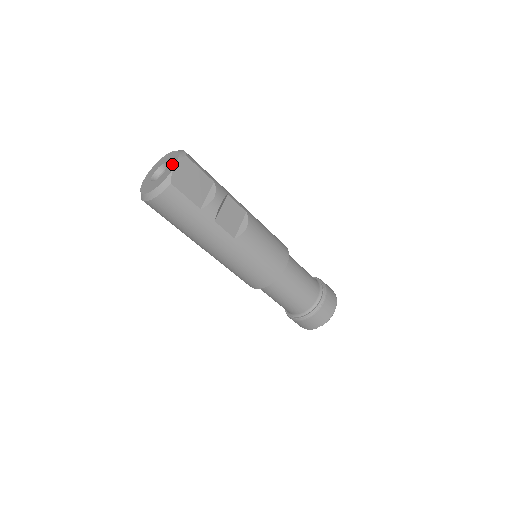
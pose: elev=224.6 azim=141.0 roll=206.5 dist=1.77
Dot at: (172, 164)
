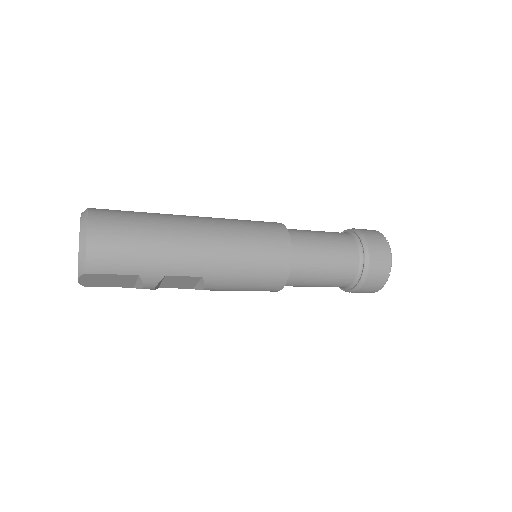
Dot at: occluded
